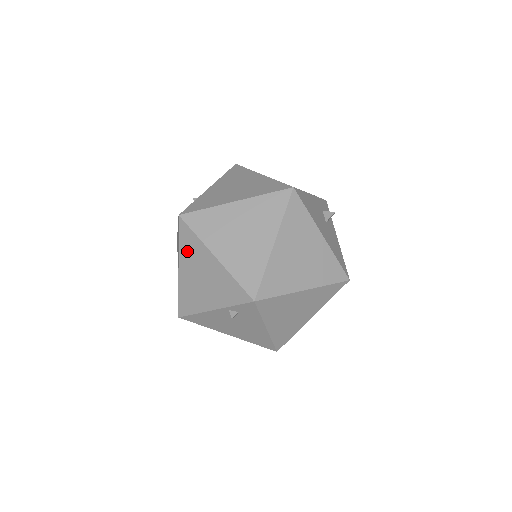
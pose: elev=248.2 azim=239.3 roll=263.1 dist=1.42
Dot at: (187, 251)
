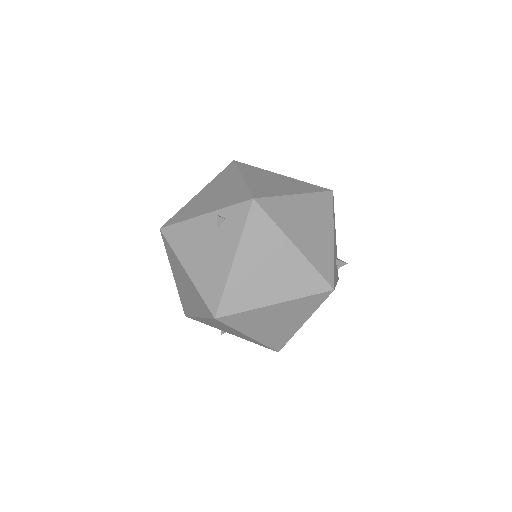
Dot at: (219, 179)
